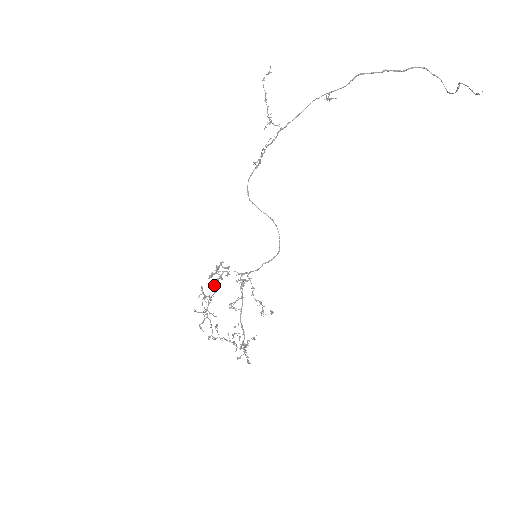
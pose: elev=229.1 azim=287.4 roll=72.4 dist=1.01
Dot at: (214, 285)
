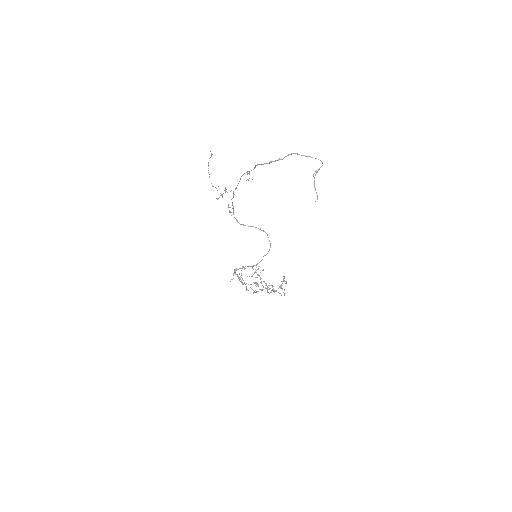
Dot at: occluded
